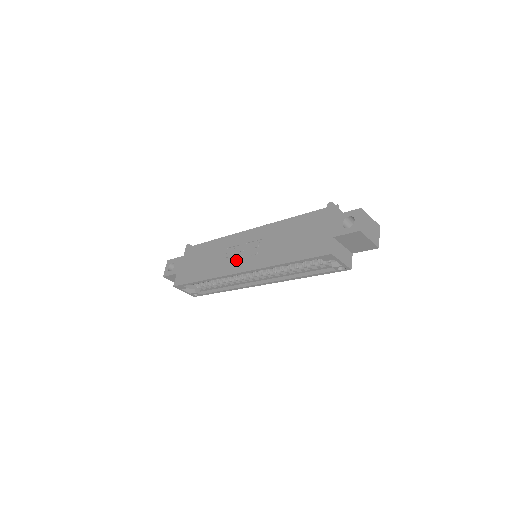
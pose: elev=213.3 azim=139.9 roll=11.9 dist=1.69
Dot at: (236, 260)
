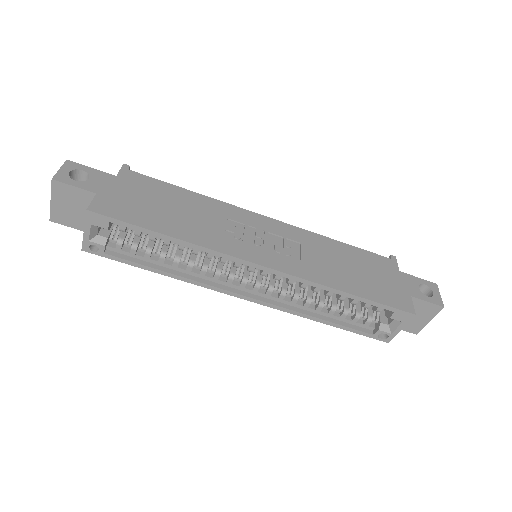
Dot at: (251, 244)
